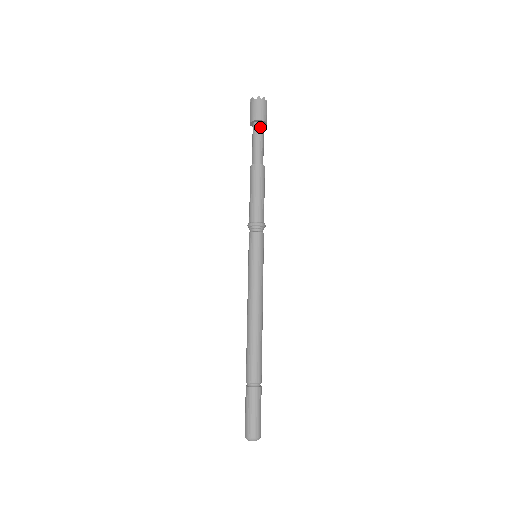
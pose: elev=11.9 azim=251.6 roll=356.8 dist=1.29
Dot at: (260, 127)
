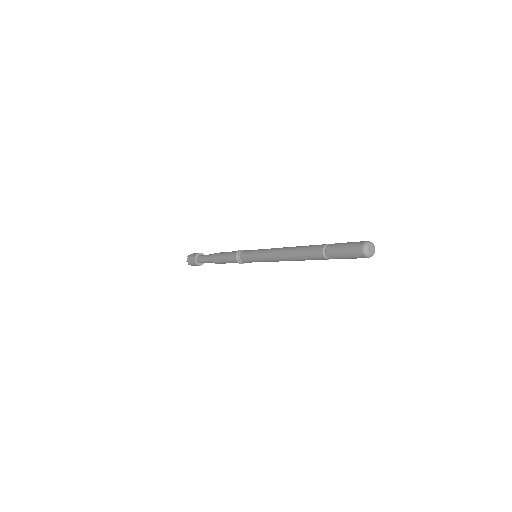
Dot at: occluded
